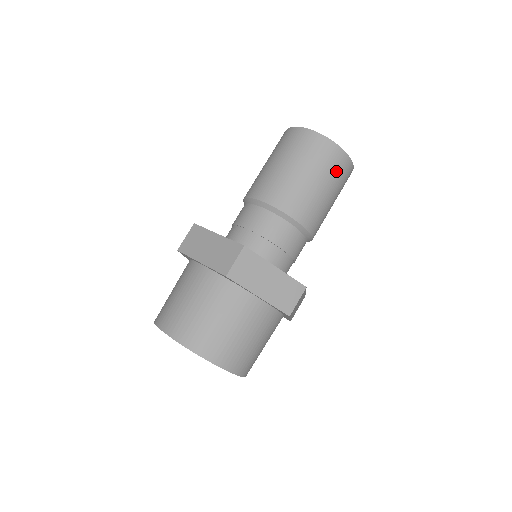
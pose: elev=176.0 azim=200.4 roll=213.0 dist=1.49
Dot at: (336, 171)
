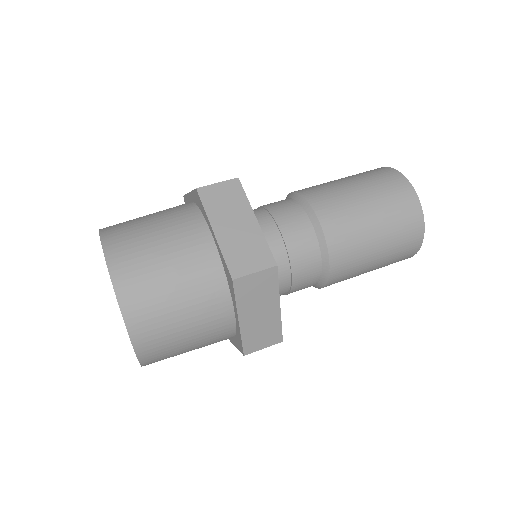
Dot at: (398, 255)
